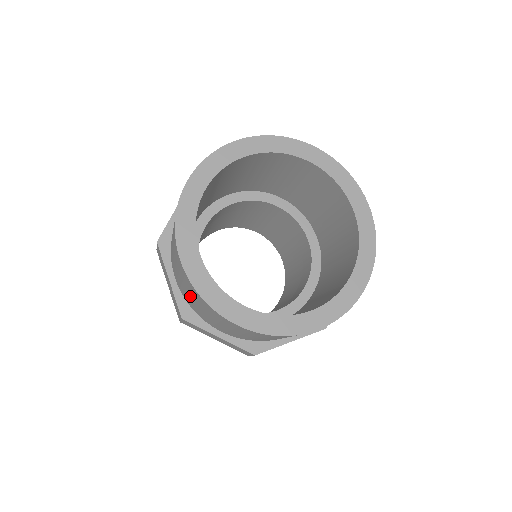
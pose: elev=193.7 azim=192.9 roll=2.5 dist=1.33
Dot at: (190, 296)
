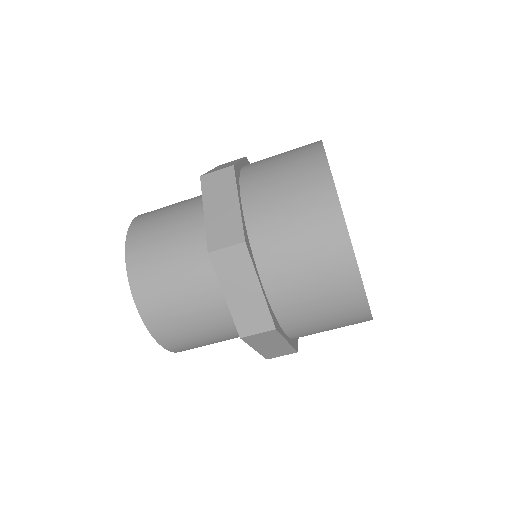
Dot at: (279, 160)
